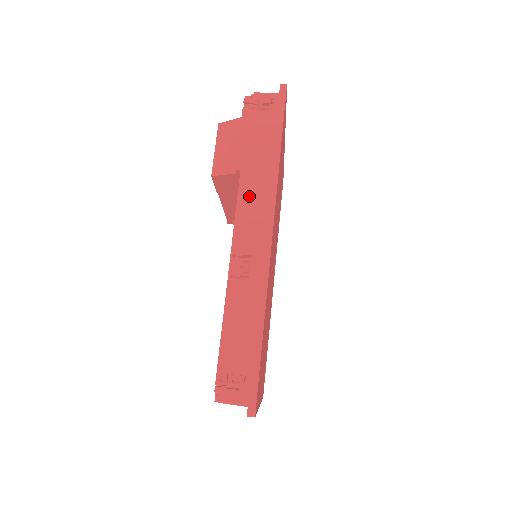
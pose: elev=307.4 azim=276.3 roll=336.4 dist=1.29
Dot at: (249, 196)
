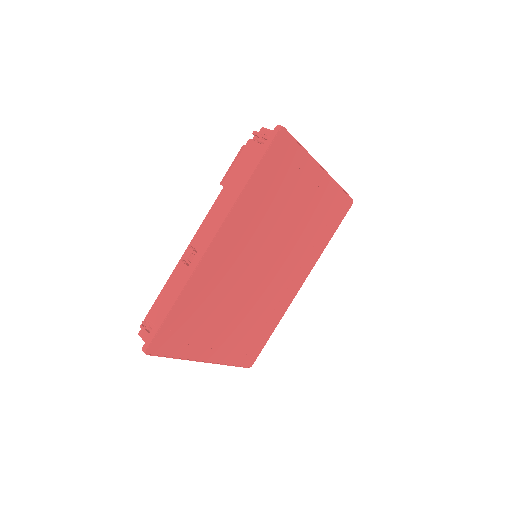
Dot at: (218, 208)
